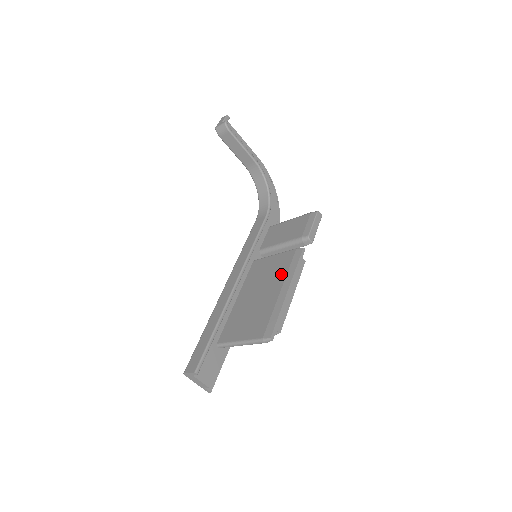
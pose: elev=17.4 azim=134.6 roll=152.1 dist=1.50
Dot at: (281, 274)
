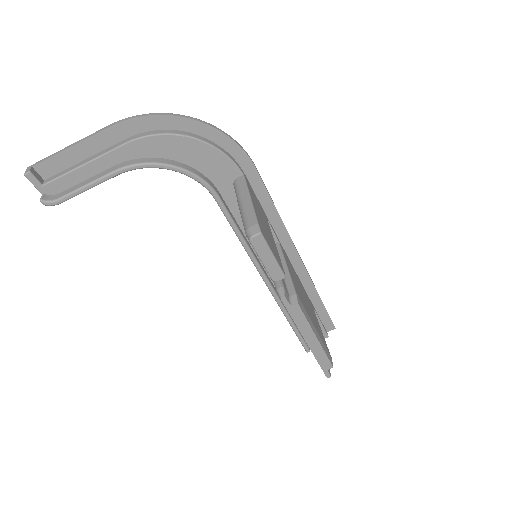
Dot at: occluded
